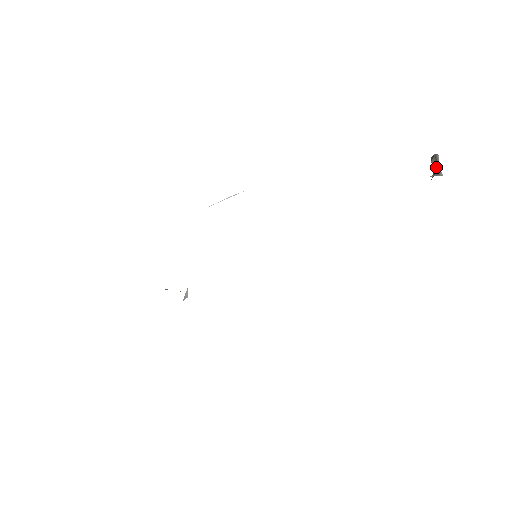
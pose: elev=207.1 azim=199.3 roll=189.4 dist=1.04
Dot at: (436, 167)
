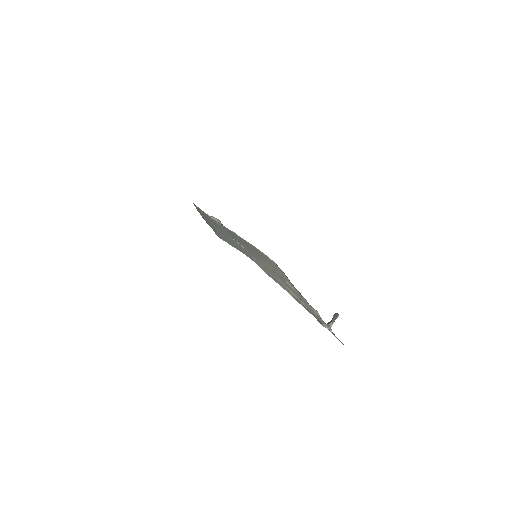
Dot at: (333, 320)
